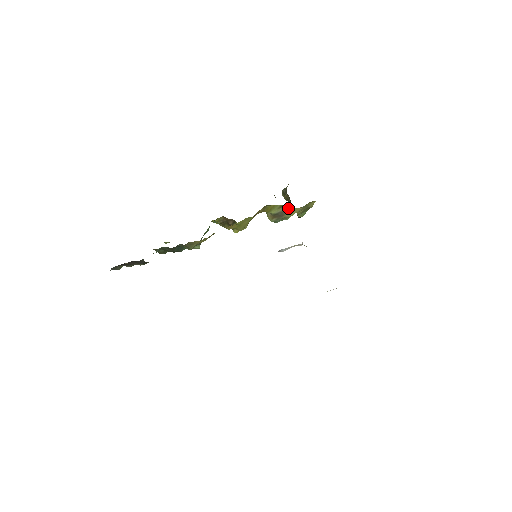
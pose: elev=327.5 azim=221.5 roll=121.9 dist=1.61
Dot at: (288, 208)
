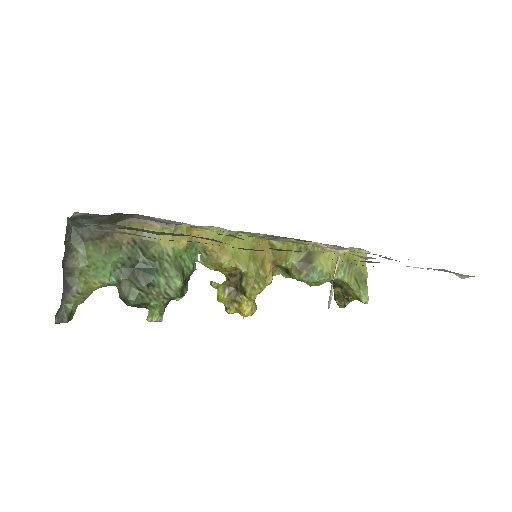
Dot at: (311, 249)
